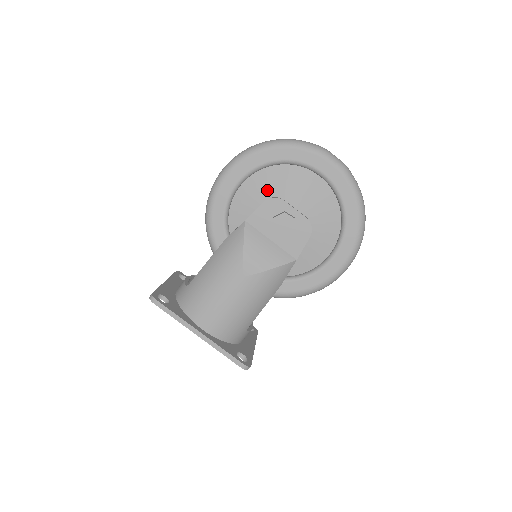
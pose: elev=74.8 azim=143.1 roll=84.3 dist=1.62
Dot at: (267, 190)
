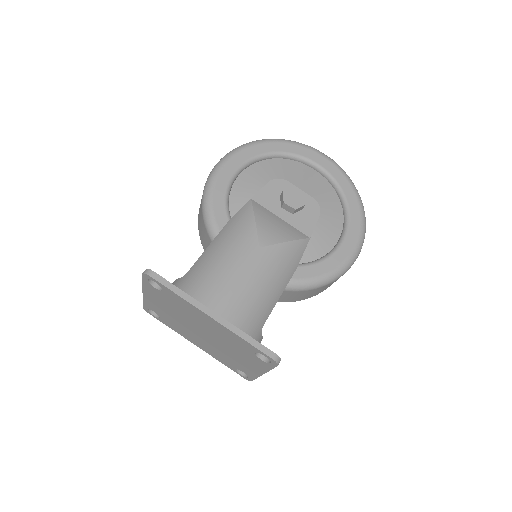
Dot at: (268, 177)
